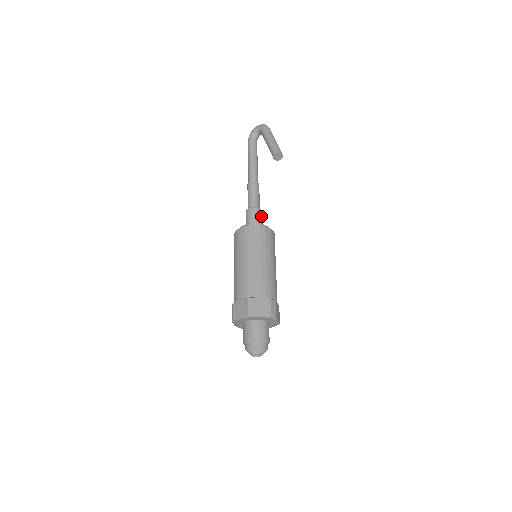
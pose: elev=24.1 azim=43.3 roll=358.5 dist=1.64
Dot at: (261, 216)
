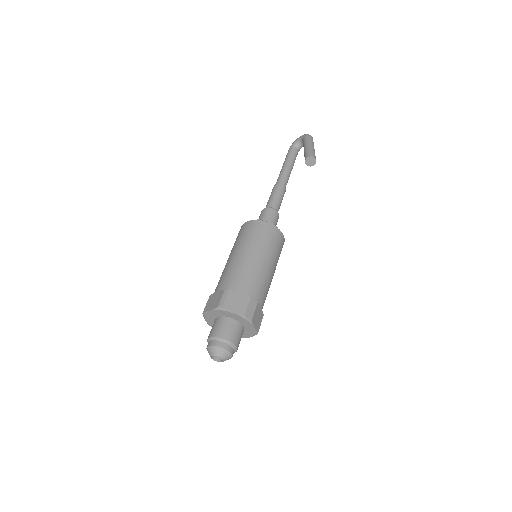
Dot at: (276, 218)
